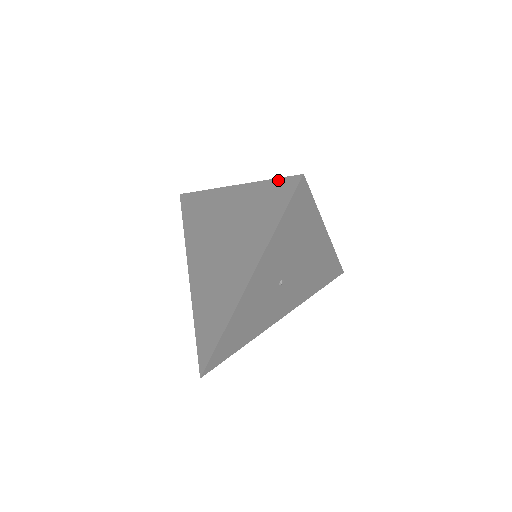
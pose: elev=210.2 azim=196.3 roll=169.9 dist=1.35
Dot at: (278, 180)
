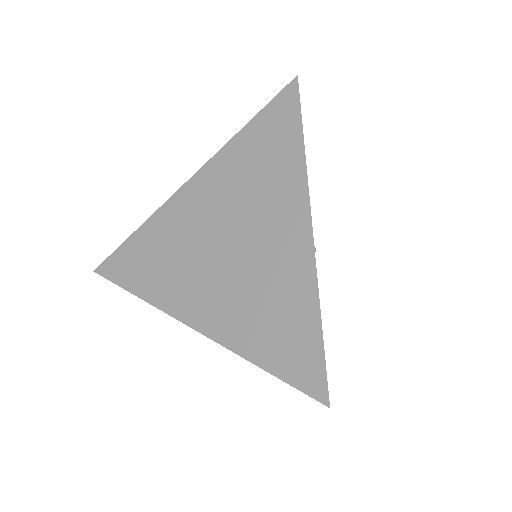
Dot at: (265, 109)
